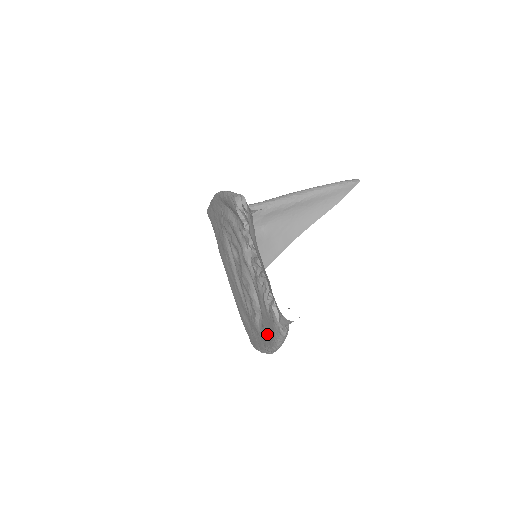
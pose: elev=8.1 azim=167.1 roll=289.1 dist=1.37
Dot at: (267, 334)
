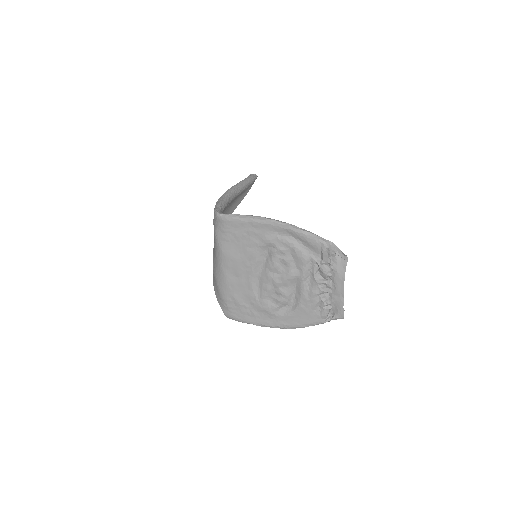
Dot at: (293, 320)
